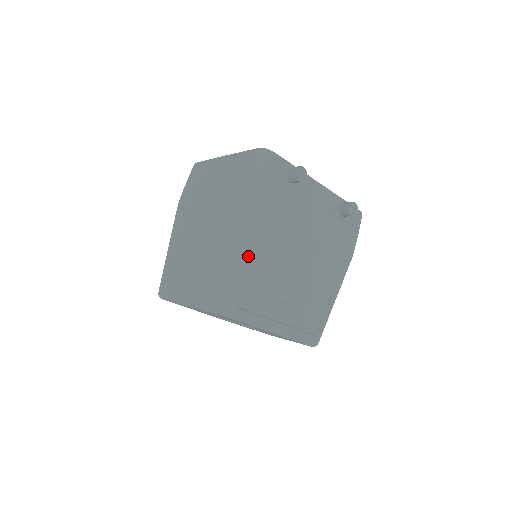
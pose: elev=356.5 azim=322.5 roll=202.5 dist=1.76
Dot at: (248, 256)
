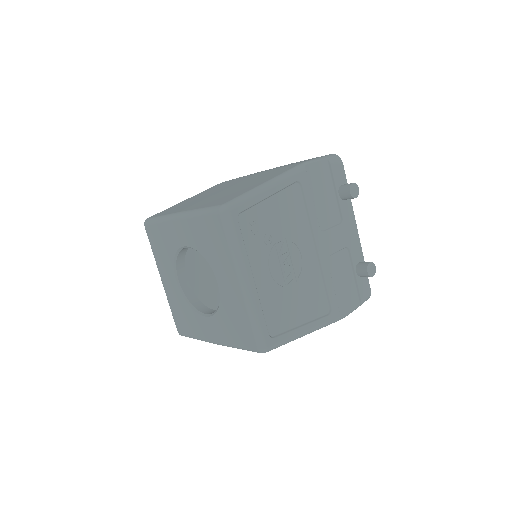
Dot at: (275, 196)
